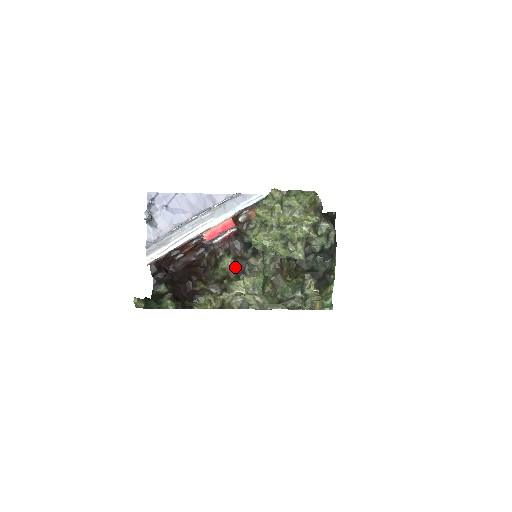
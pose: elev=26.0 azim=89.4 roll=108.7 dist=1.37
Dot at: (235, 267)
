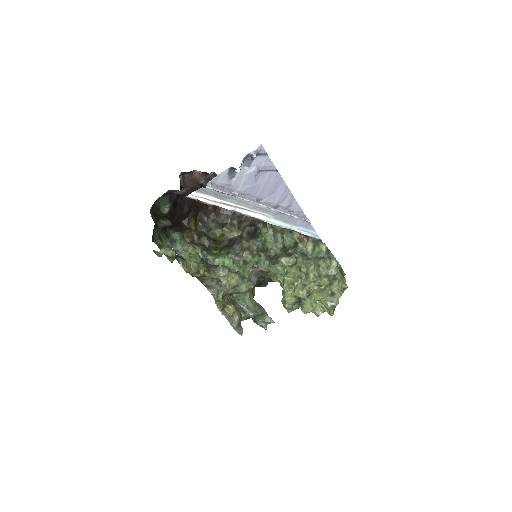
Dot at: (231, 241)
